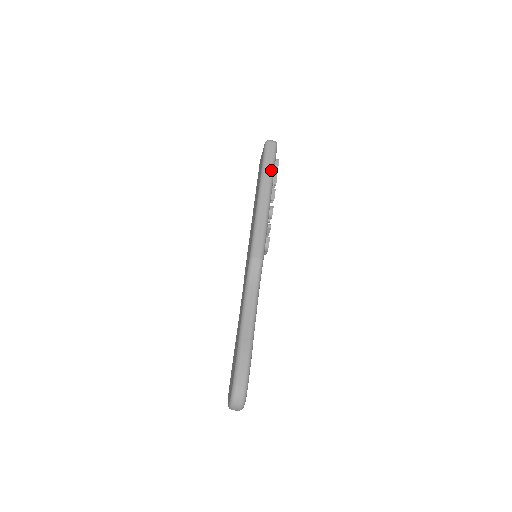
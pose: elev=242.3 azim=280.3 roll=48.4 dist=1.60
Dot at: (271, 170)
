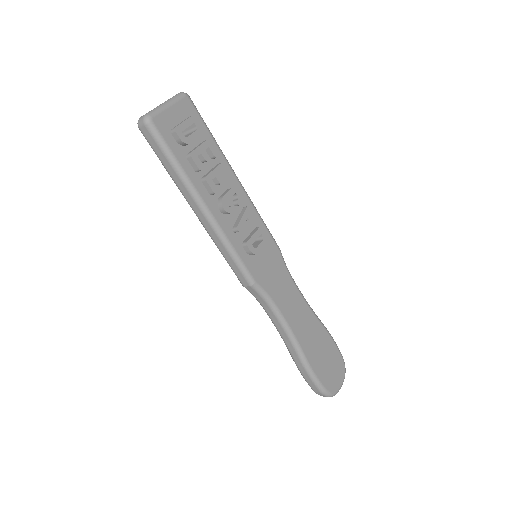
Dot at: (175, 172)
